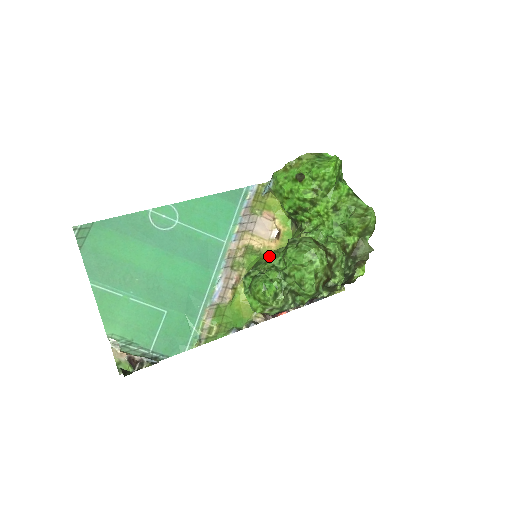
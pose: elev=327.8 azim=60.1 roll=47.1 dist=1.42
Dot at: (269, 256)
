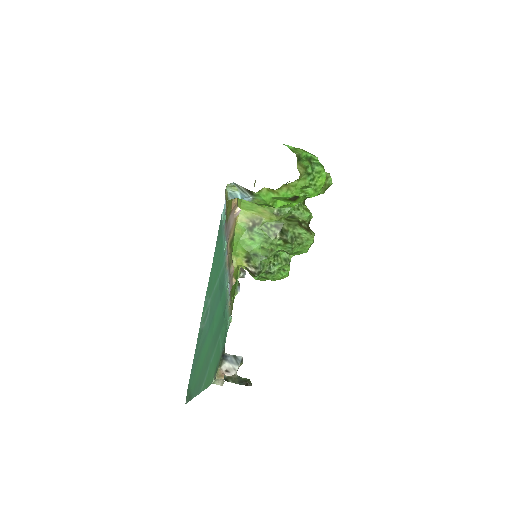
Dot at: (265, 249)
